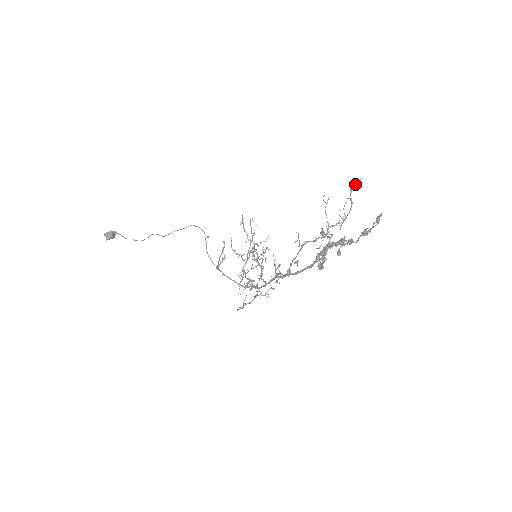
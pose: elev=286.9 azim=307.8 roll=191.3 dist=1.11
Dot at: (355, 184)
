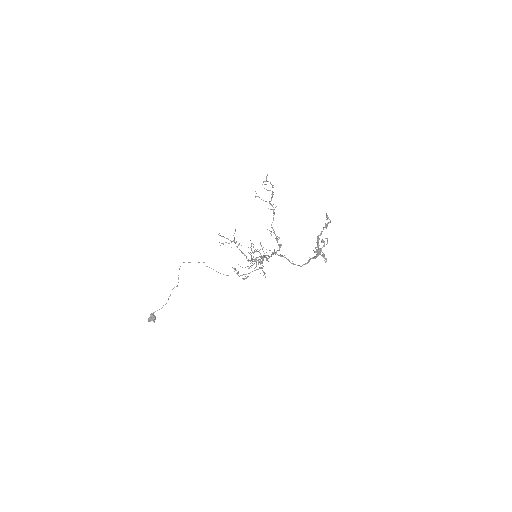
Dot at: (266, 177)
